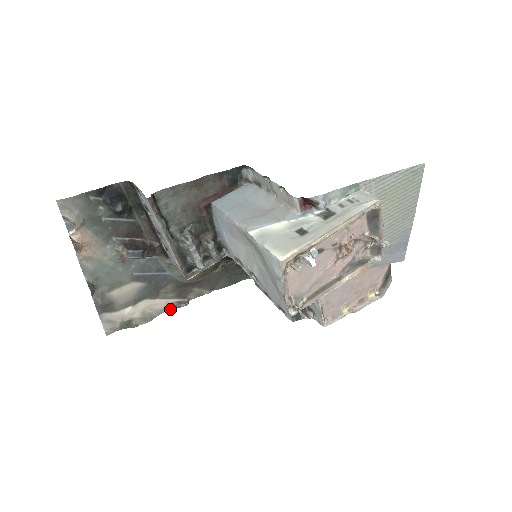
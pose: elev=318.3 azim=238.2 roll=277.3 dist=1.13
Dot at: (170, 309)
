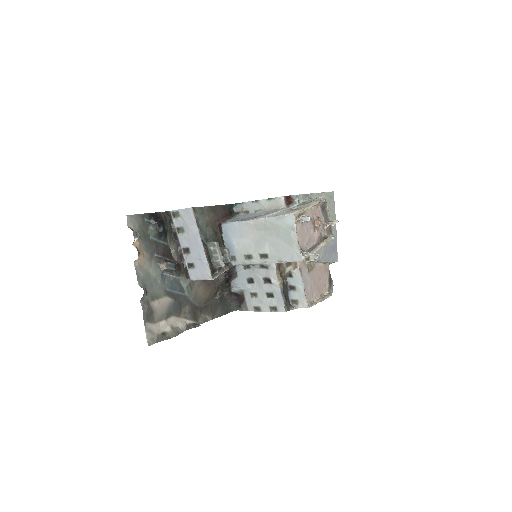
Dot at: (188, 329)
